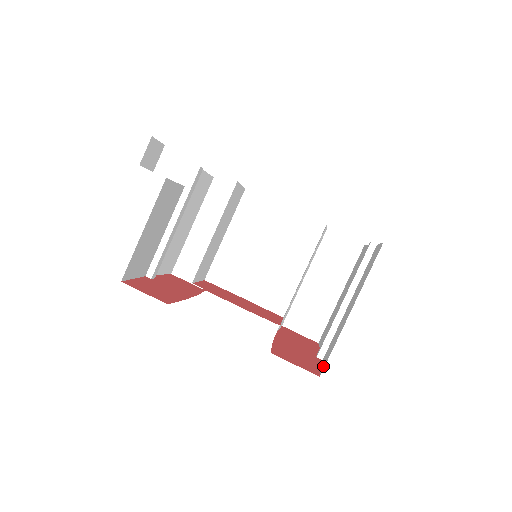
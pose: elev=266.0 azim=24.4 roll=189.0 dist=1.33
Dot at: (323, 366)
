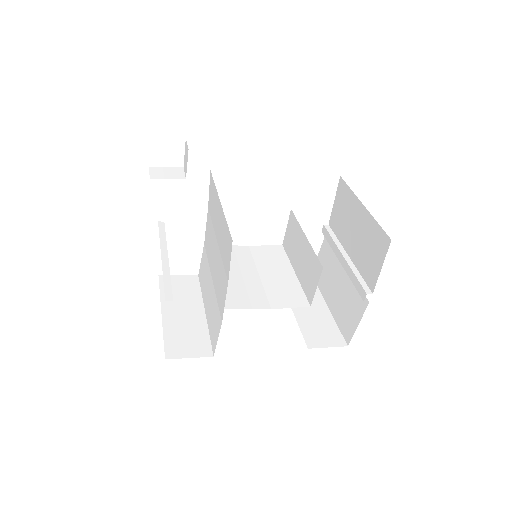
Dot at: (384, 247)
